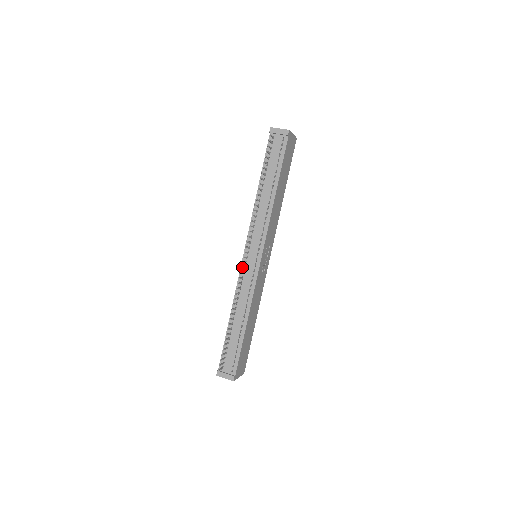
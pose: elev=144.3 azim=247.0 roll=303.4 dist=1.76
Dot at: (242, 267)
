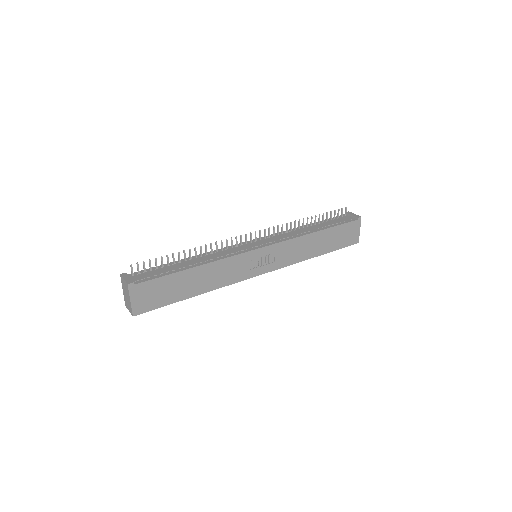
Dot at: occluded
